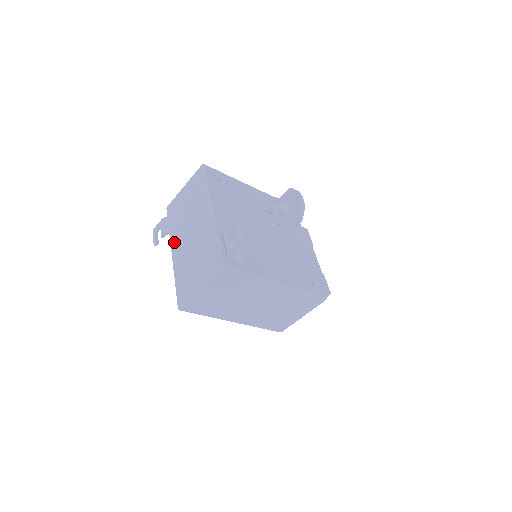
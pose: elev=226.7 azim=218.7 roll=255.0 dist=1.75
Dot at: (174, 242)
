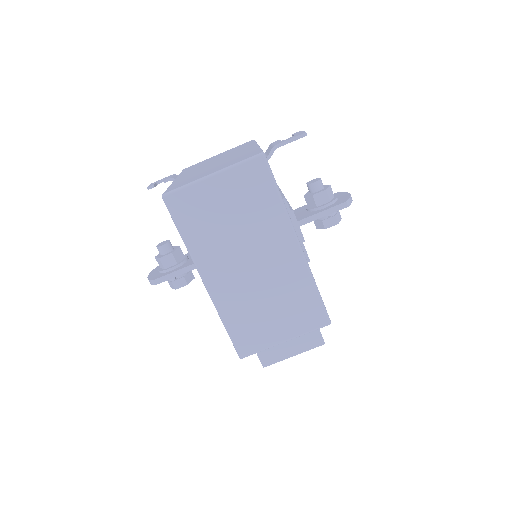
Dot at: (184, 174)
